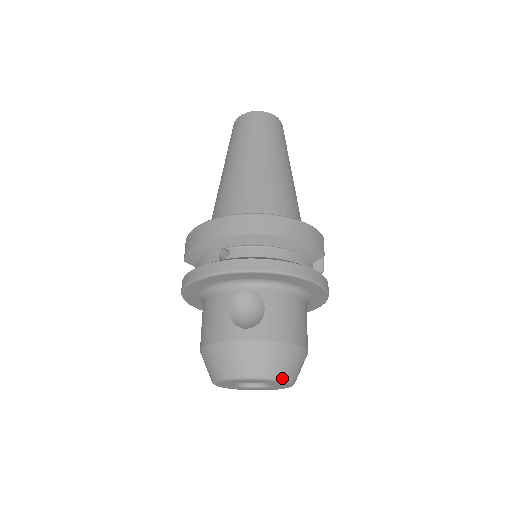
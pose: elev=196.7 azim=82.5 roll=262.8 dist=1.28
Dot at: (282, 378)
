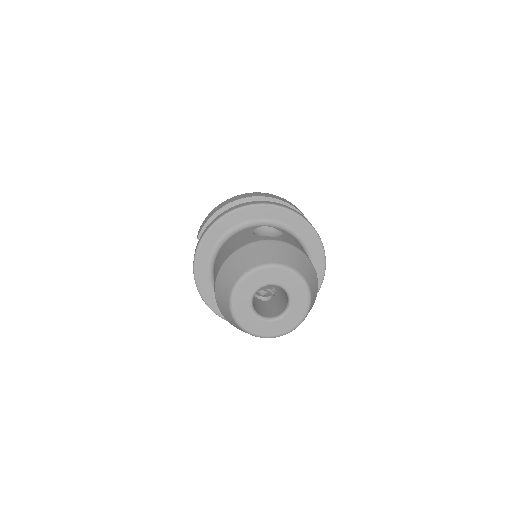
Dot at: (304, 277)
